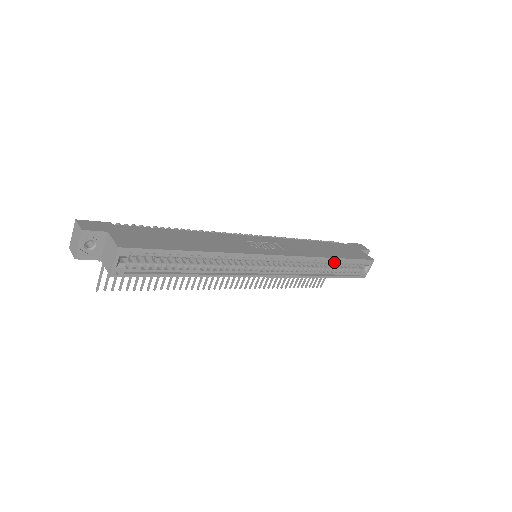
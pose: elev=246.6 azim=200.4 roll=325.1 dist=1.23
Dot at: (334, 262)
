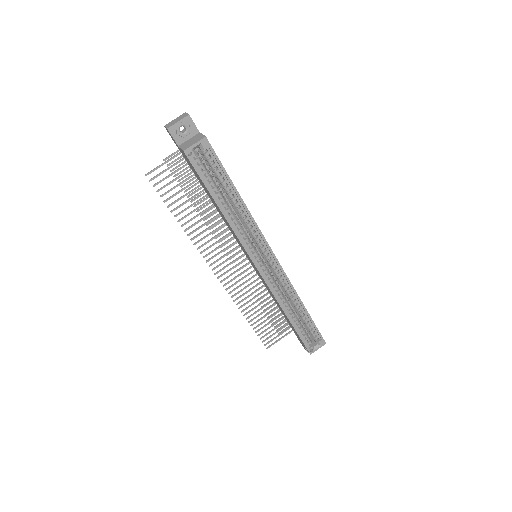
Dot at: (301, 313)
